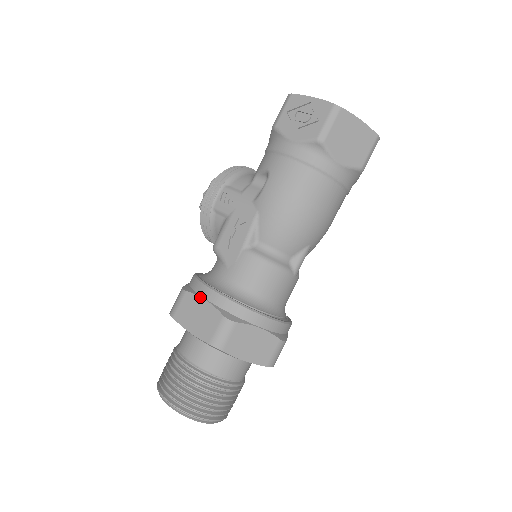
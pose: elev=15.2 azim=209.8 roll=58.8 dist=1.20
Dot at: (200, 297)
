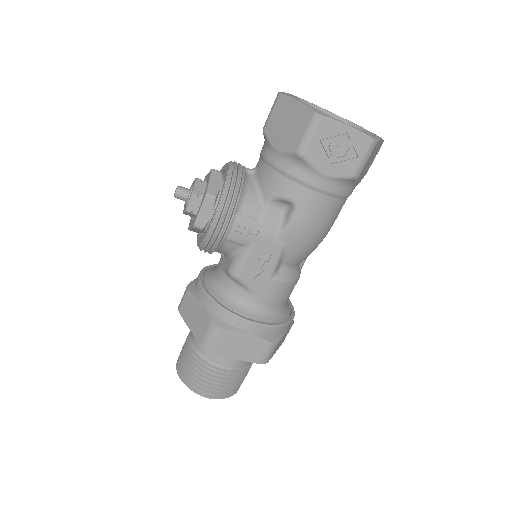
Dot at: (241, 332)
